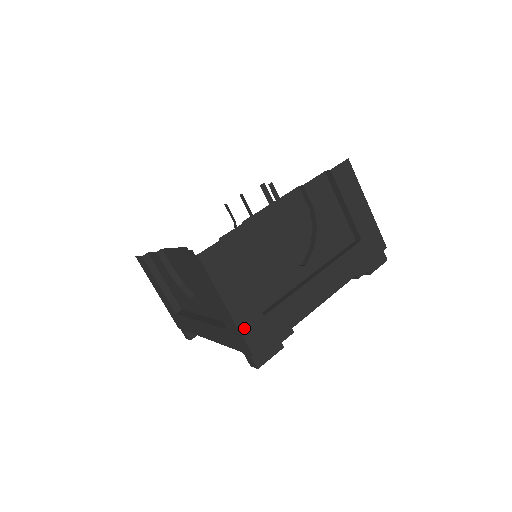
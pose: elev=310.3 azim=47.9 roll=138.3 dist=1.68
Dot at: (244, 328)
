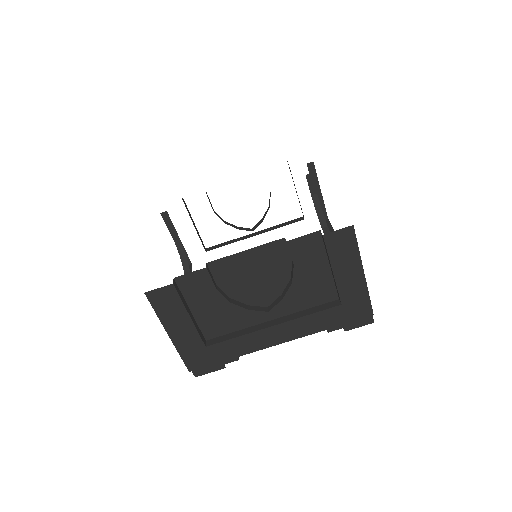
Dot at: (183, 352)
